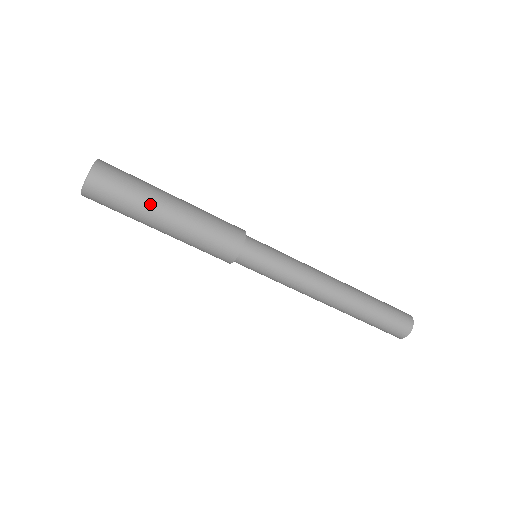
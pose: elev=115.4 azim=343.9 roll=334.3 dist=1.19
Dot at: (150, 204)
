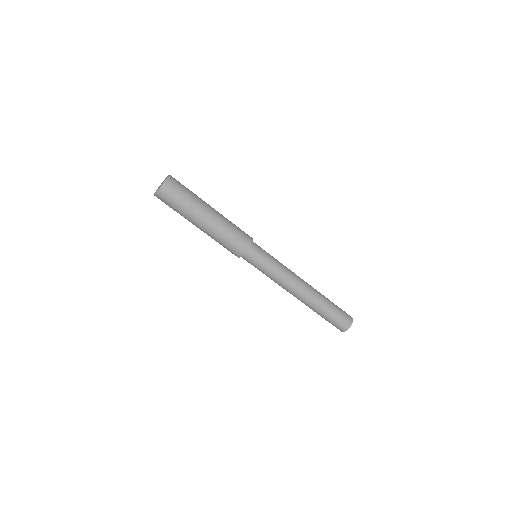
Dot at: (192, 215)
